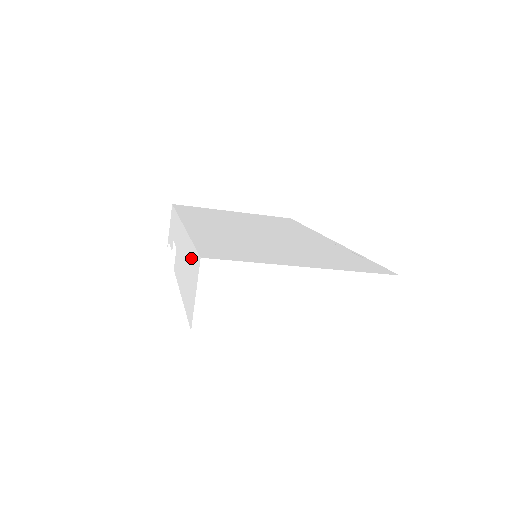
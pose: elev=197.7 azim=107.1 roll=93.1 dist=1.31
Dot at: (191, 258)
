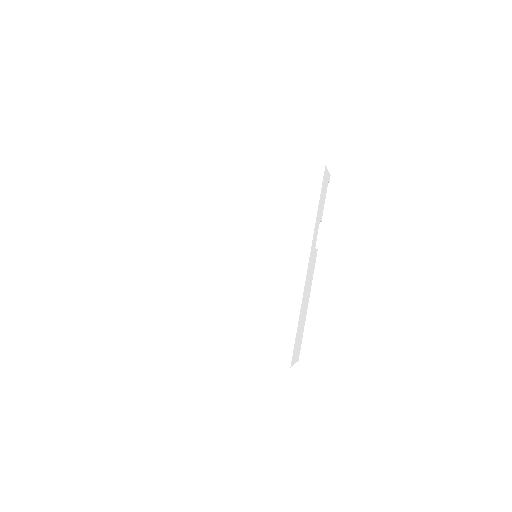
Dot at: occluded
